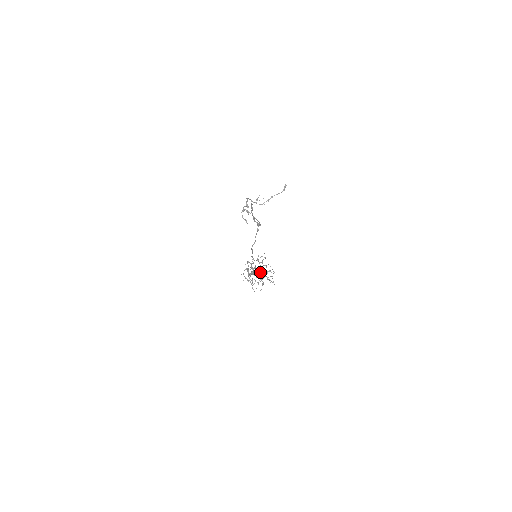
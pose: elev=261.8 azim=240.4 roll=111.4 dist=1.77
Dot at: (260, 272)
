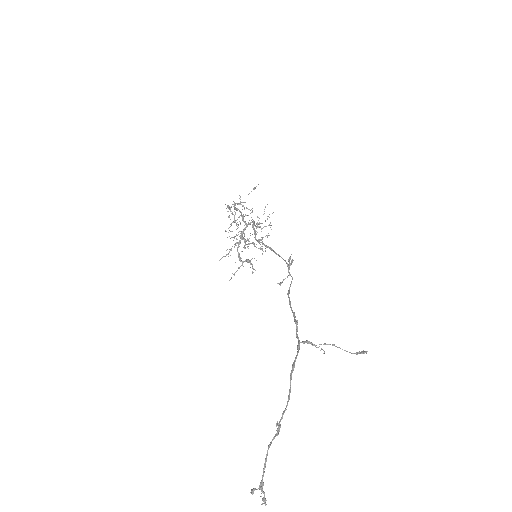
Dot at: (248, 244)
